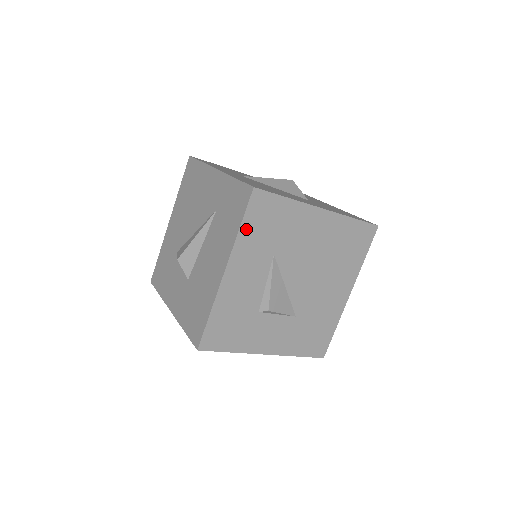
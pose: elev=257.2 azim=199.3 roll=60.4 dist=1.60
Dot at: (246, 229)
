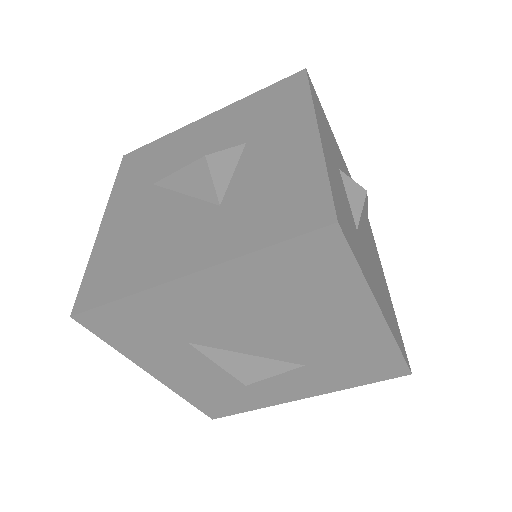
Dot at: (121, 344)
